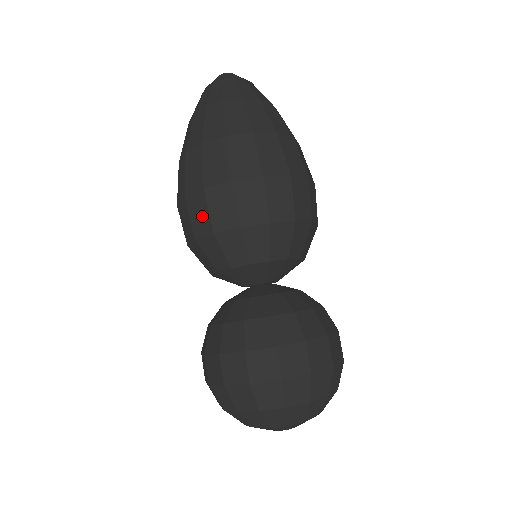
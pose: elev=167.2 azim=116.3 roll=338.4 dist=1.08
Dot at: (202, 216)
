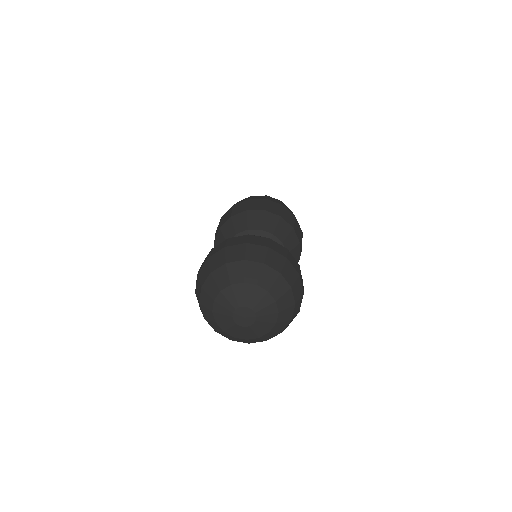
Dot at: occluded
